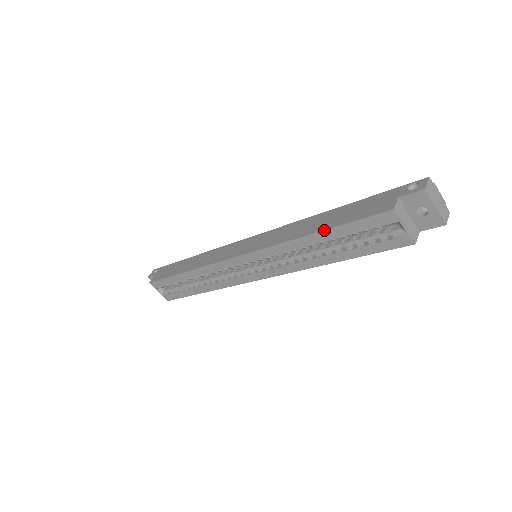
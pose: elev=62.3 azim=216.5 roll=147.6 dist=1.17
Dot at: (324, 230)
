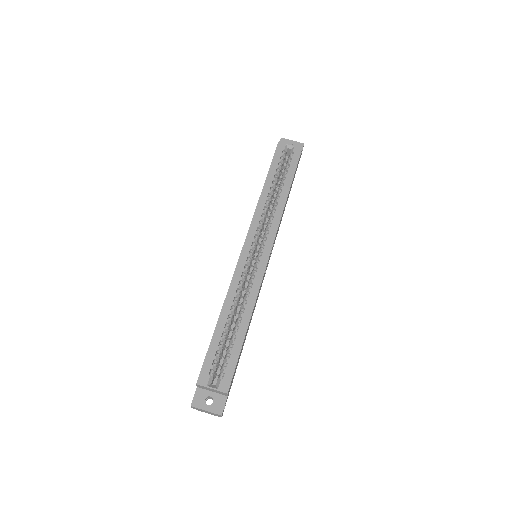
Dot at: (267, 176)
